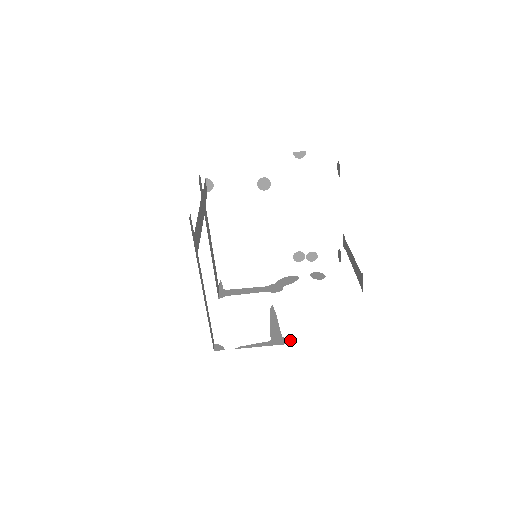
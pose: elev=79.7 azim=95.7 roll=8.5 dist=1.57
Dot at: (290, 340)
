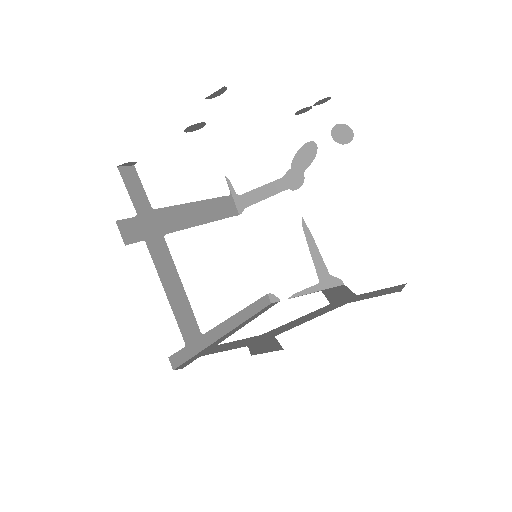
Dot at: (340, 280)
